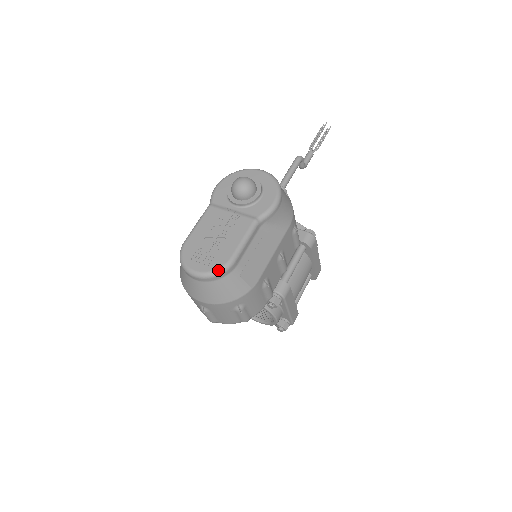
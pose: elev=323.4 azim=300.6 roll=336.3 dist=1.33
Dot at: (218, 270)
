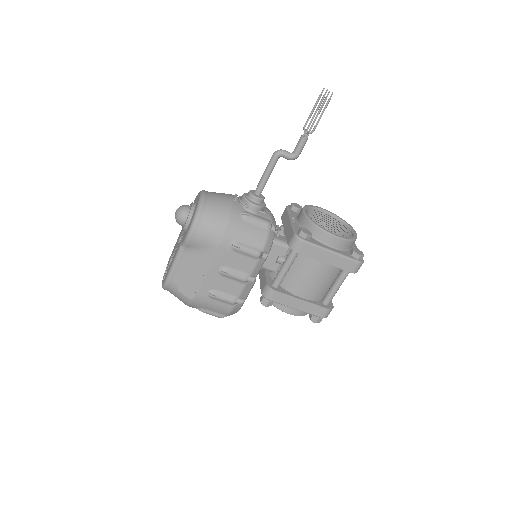
Dot at: (163, 285)
